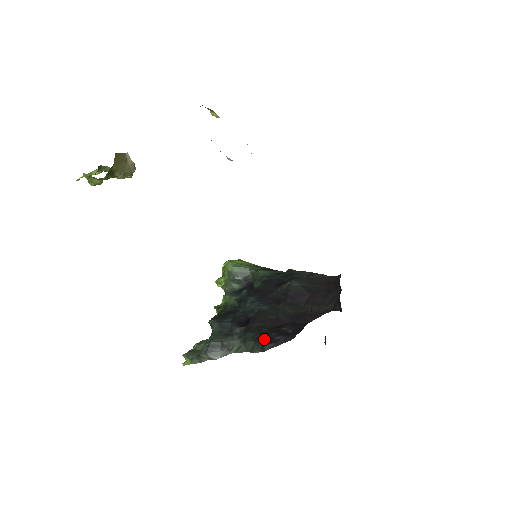
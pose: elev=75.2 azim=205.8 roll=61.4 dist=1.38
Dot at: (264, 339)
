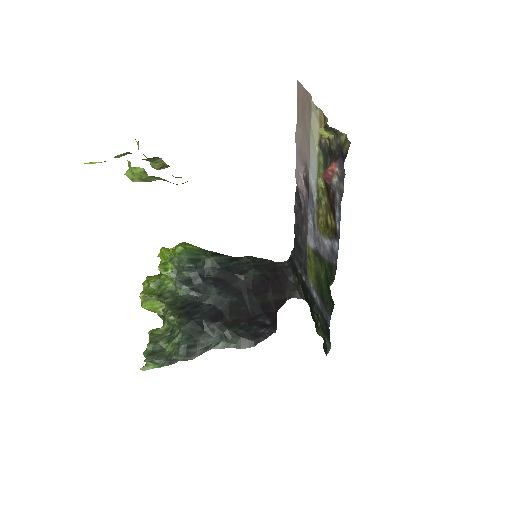
Dot at: (250, 334)
